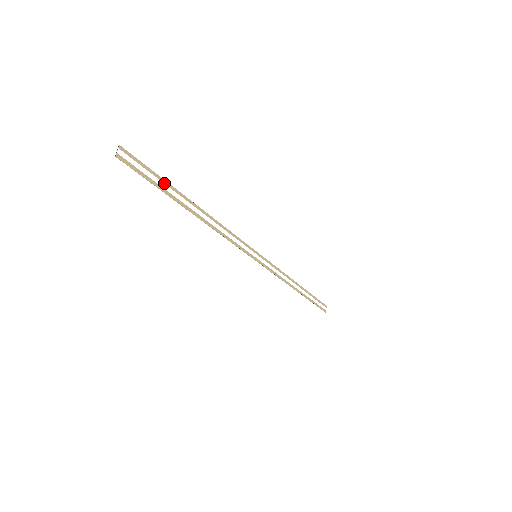
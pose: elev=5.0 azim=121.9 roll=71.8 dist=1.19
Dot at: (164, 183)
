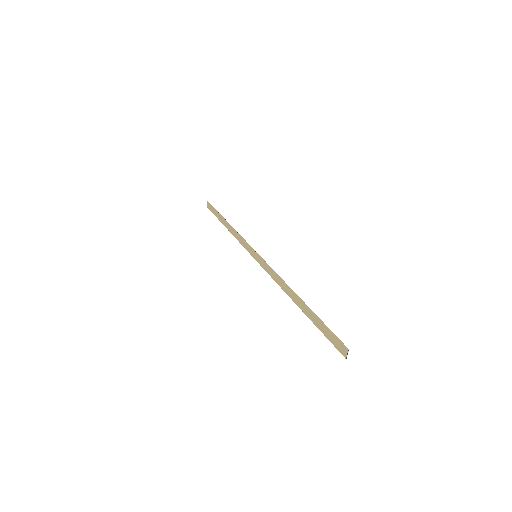
Dot at: (318, 320)
